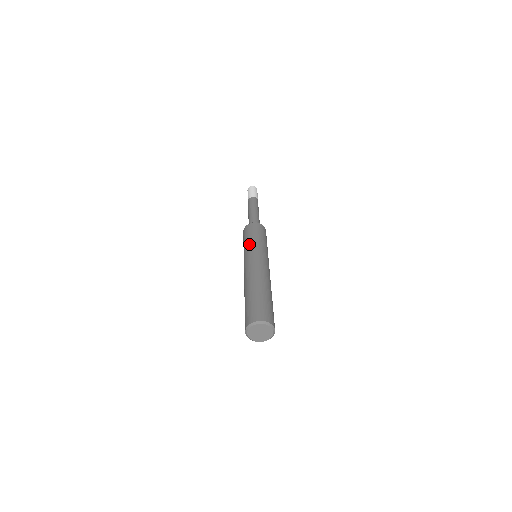
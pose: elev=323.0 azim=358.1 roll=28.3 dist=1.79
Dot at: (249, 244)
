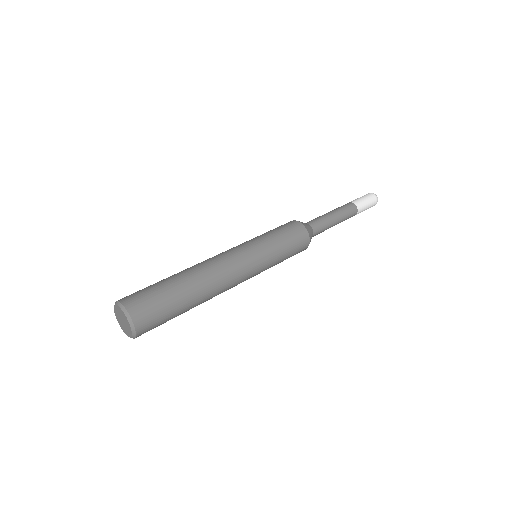
Dot at: occluded
